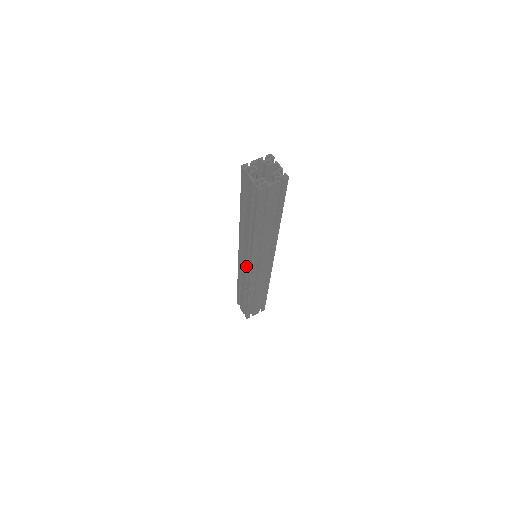
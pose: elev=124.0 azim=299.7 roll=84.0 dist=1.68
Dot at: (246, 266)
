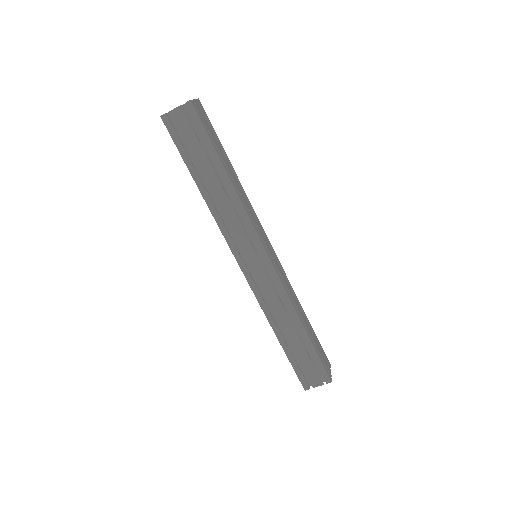
Dot at: (260, 264)
